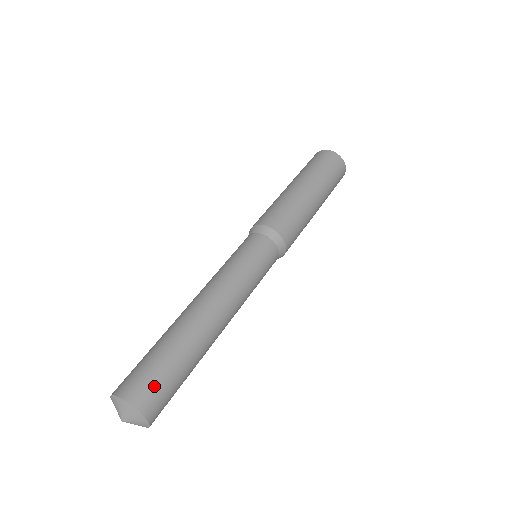
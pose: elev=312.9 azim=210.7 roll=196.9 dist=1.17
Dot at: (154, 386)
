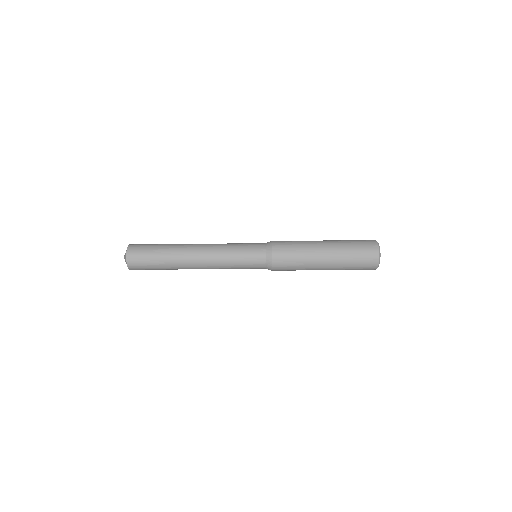
Dot at: (141, 263)
